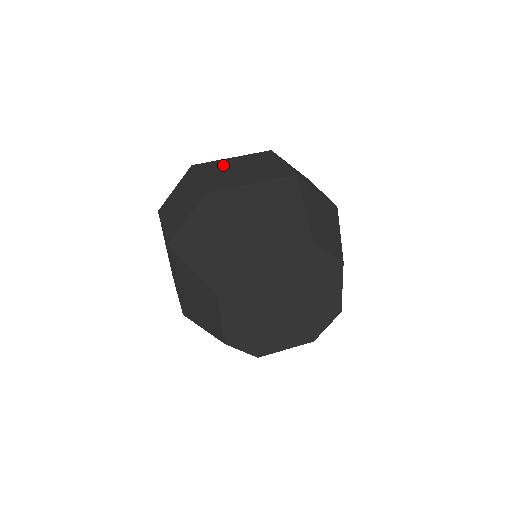
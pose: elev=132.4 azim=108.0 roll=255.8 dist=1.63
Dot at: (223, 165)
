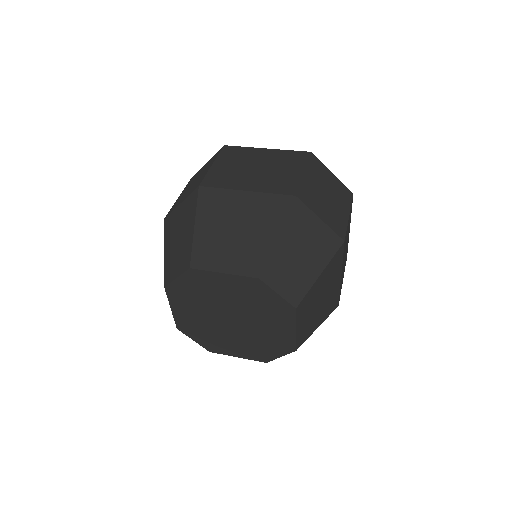
Dot at: (248, 155)
